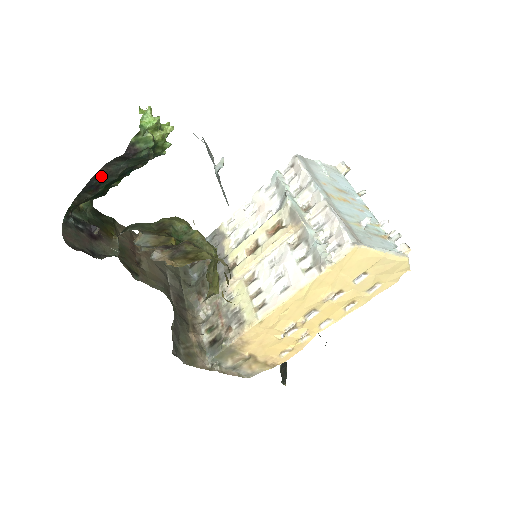
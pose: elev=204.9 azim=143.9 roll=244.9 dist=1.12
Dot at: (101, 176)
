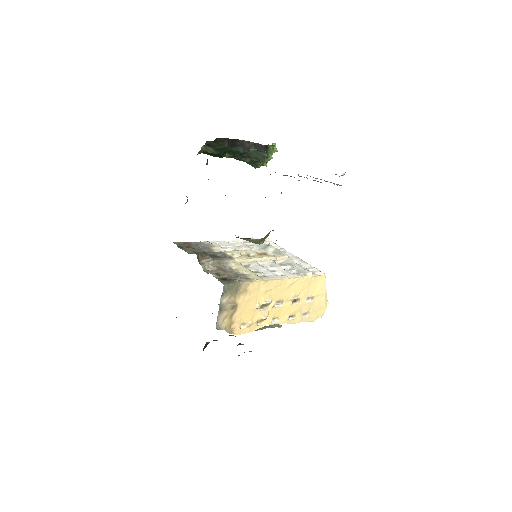
Dot at: (240, 143)
